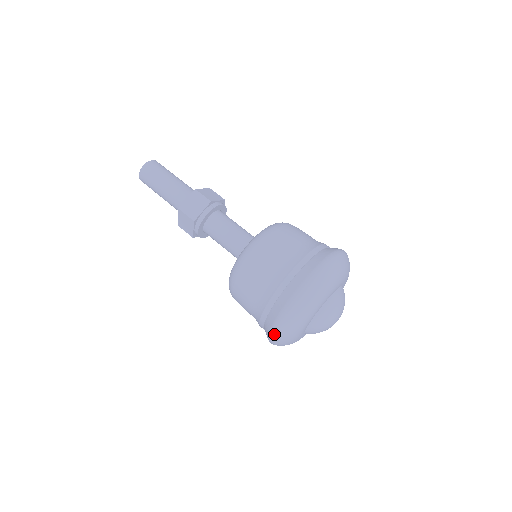
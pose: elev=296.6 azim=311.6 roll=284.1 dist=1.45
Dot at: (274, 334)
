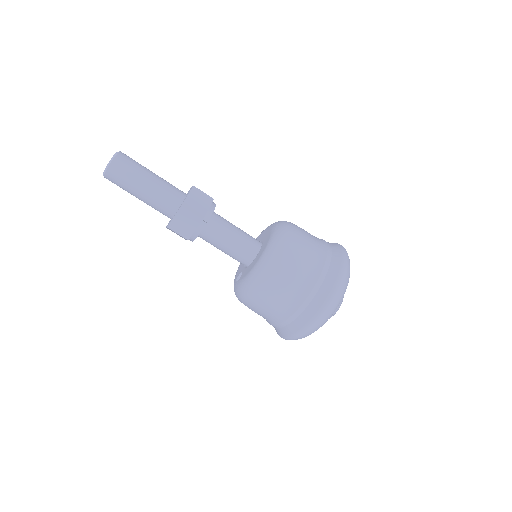
Dot at: occluded
